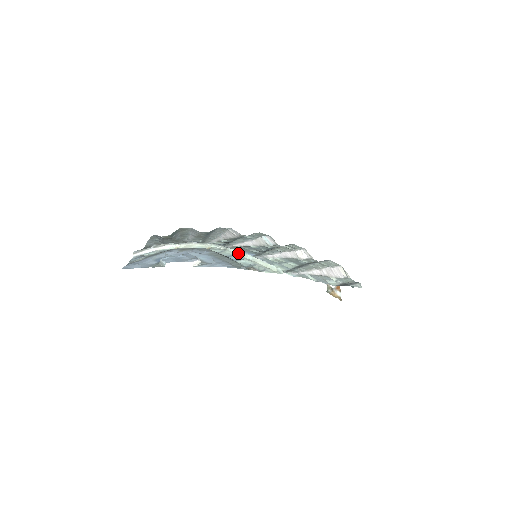
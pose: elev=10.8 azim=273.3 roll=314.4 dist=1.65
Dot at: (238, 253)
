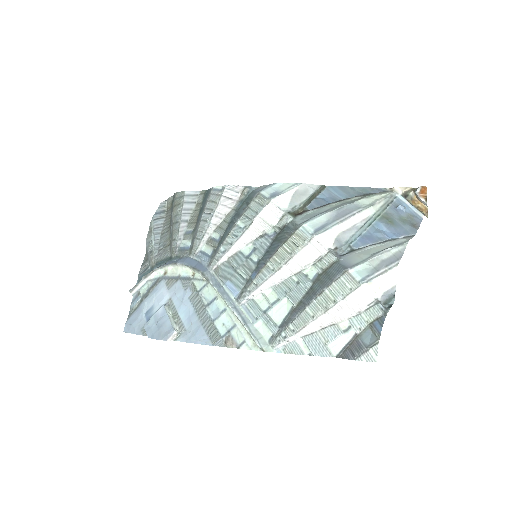
Dot at: (219, 295)
